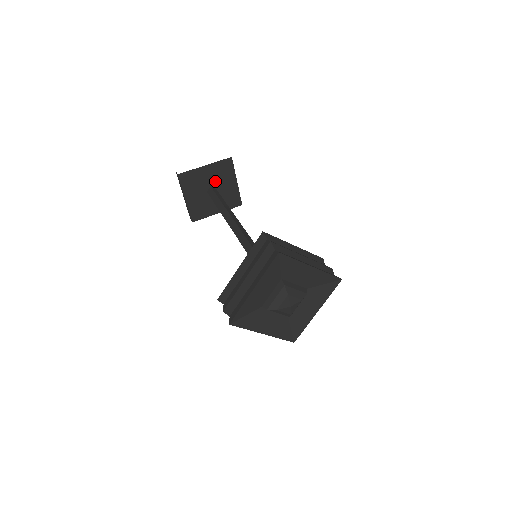
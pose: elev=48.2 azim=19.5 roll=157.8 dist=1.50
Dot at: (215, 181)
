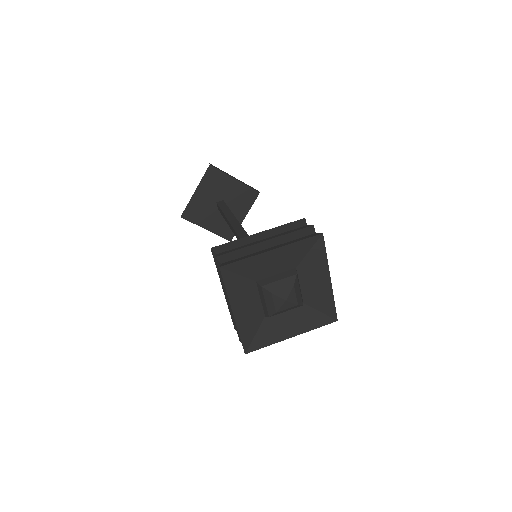
Dot at: (216, 195)
